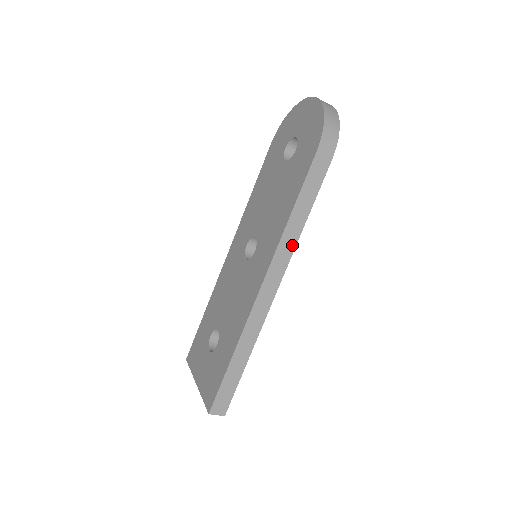
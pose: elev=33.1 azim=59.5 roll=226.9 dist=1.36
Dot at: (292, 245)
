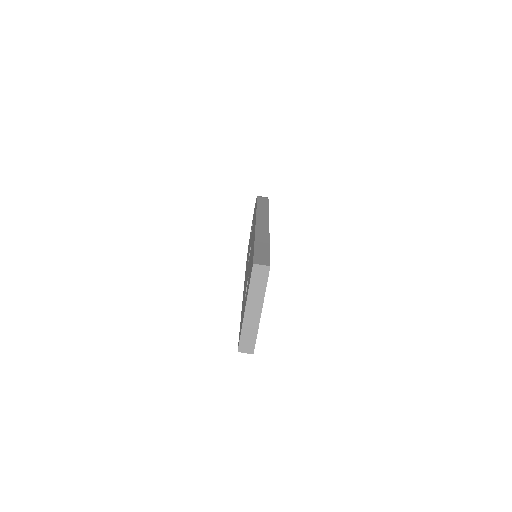
Dot at: (266, 214)
